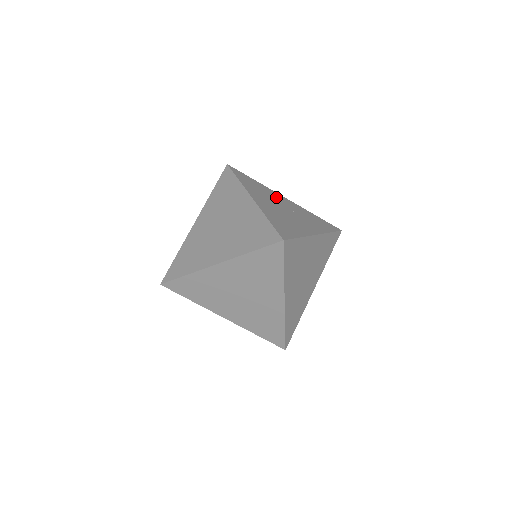
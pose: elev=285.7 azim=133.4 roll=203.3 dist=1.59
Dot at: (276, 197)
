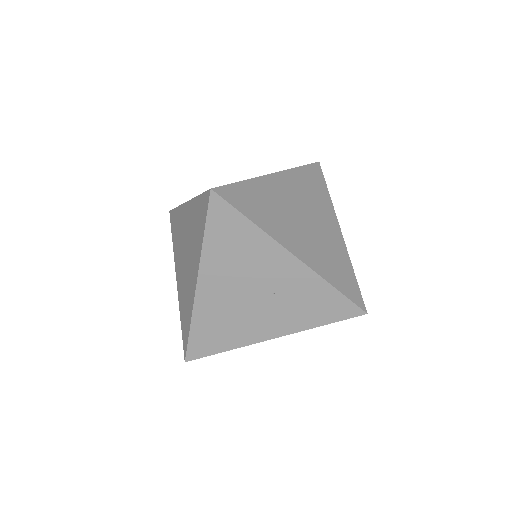
Dot at: (264, 263)
